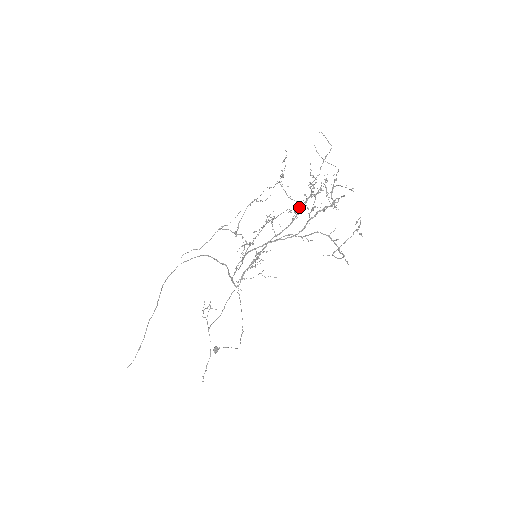
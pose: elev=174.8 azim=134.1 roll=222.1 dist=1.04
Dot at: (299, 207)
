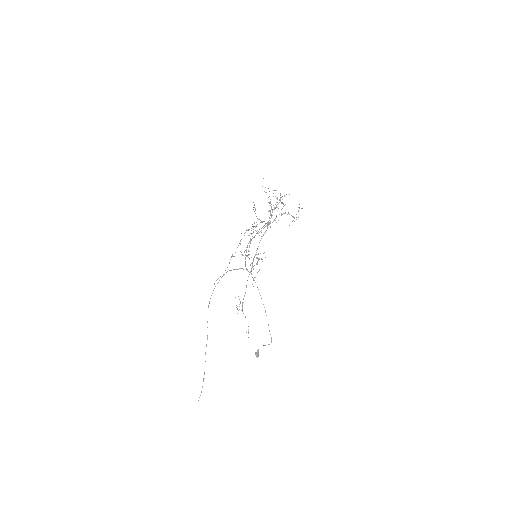
Dot at: (270, 222)
